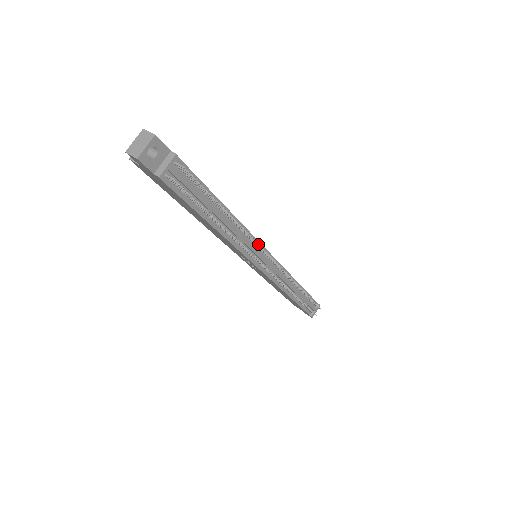
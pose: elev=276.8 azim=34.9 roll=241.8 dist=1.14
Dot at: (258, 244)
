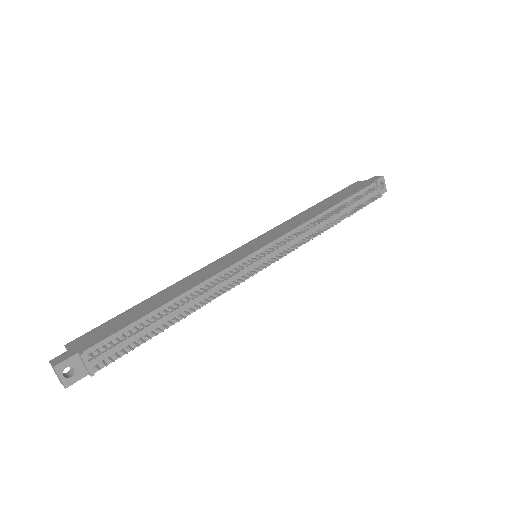
Dot at: (233, 273)
